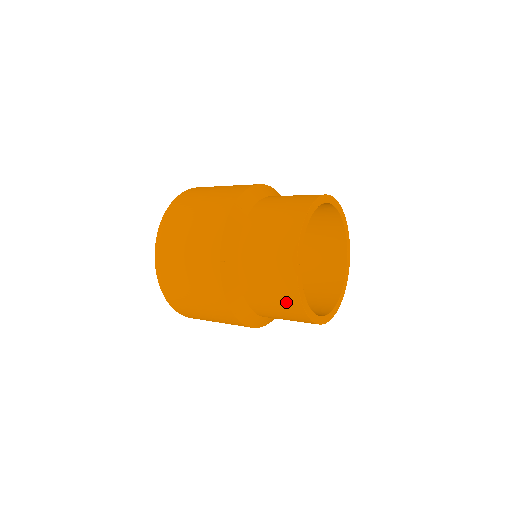
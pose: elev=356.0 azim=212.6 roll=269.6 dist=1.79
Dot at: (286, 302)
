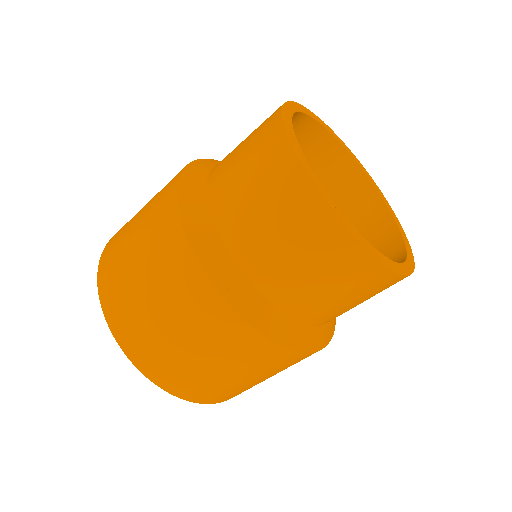
Dot at: (294, 210)
